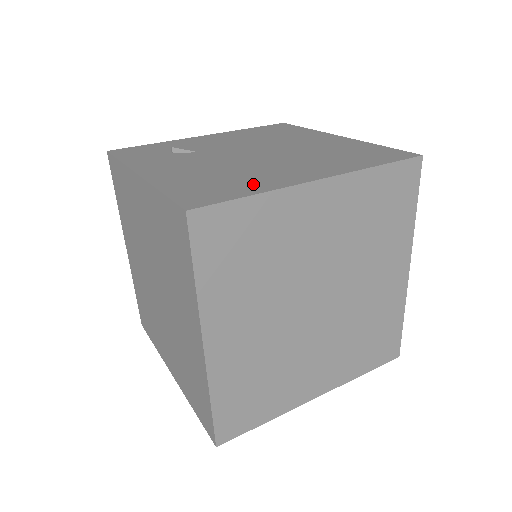
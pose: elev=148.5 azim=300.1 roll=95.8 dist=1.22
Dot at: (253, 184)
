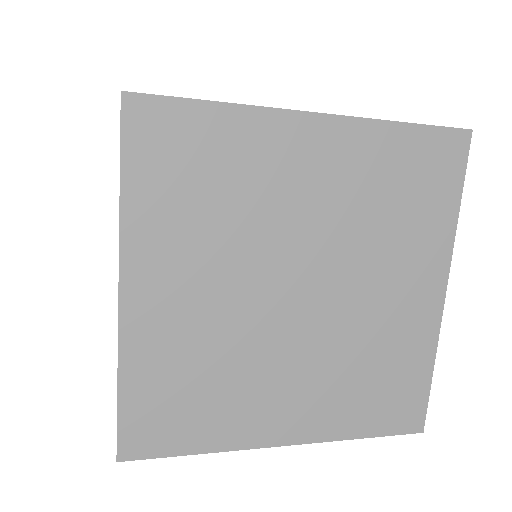
Dot at: occluded
